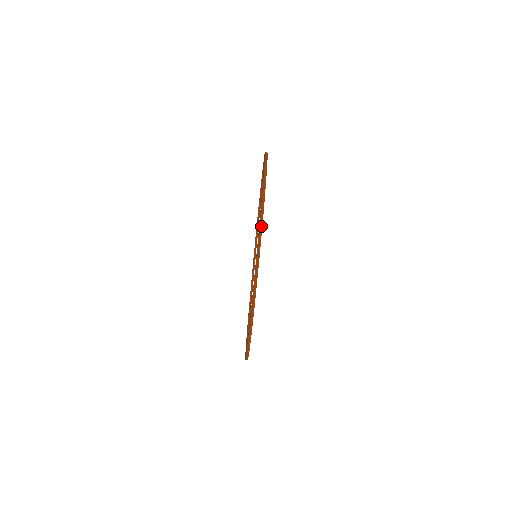
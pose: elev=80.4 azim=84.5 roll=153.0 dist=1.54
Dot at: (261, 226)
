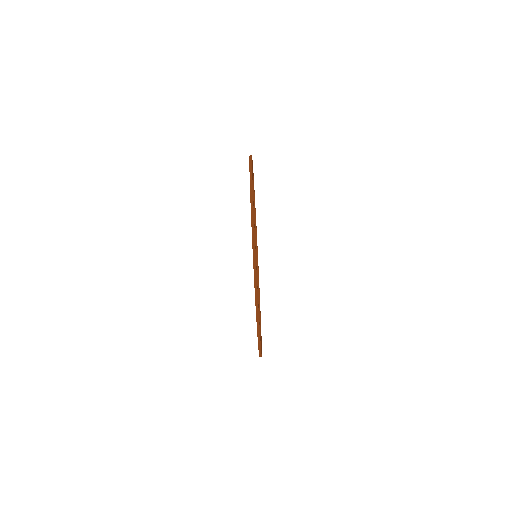
Dot at: (256, 285)
